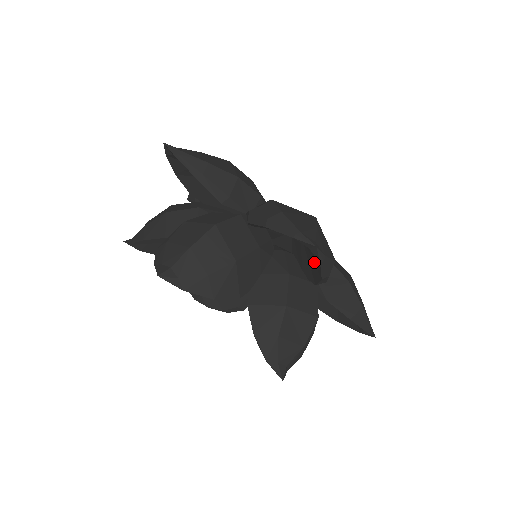
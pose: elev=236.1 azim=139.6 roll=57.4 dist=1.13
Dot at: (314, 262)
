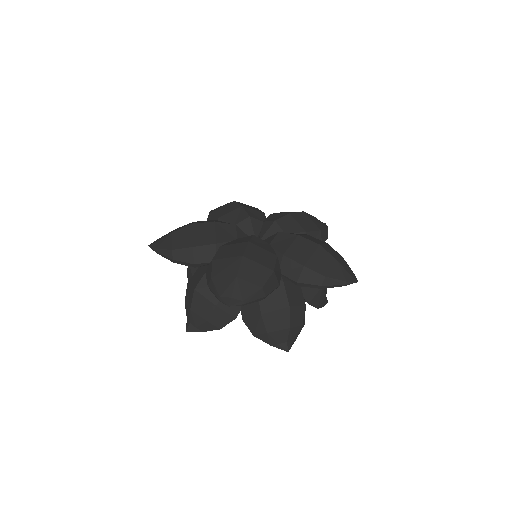
Dot at: occluded
